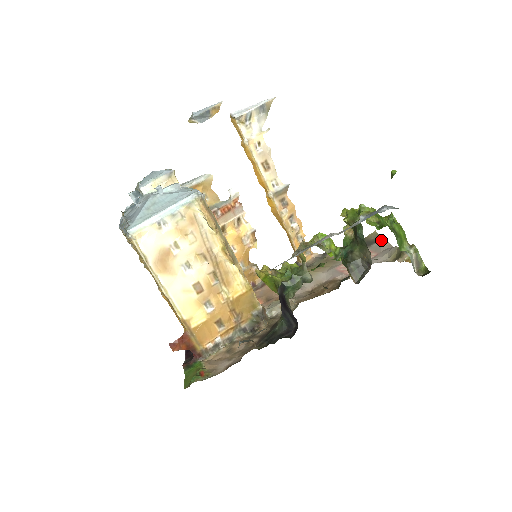
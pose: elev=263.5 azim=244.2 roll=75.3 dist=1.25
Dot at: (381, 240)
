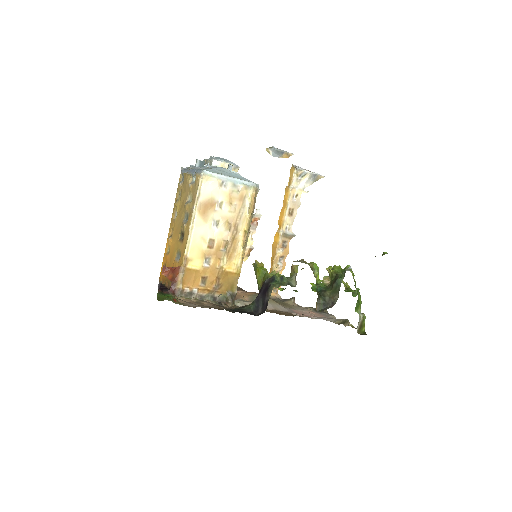
Dot at: (329, 314)
